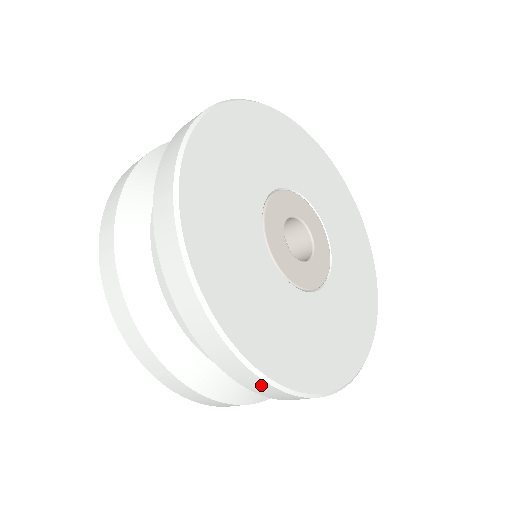
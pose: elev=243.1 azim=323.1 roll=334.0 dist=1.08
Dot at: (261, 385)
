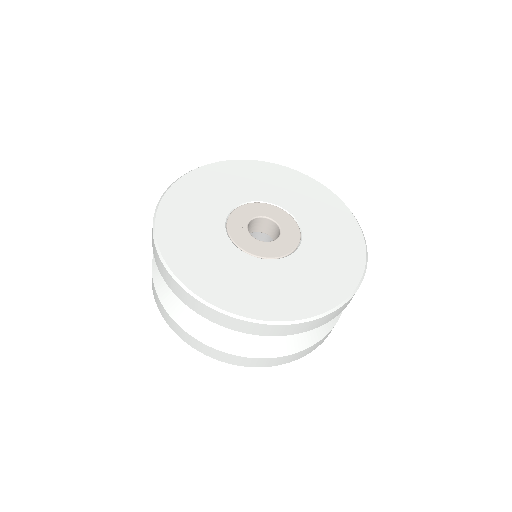
Dot at: (182, 292)
